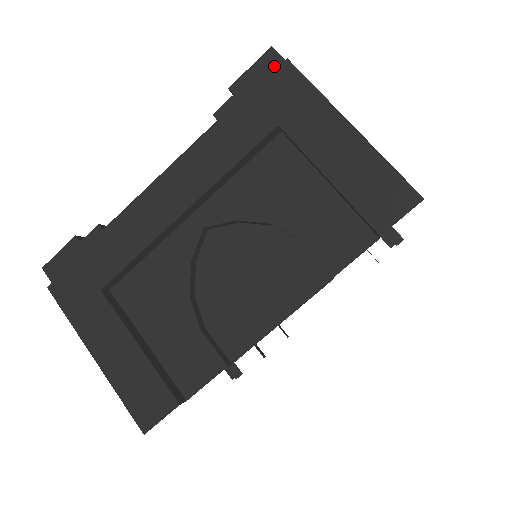
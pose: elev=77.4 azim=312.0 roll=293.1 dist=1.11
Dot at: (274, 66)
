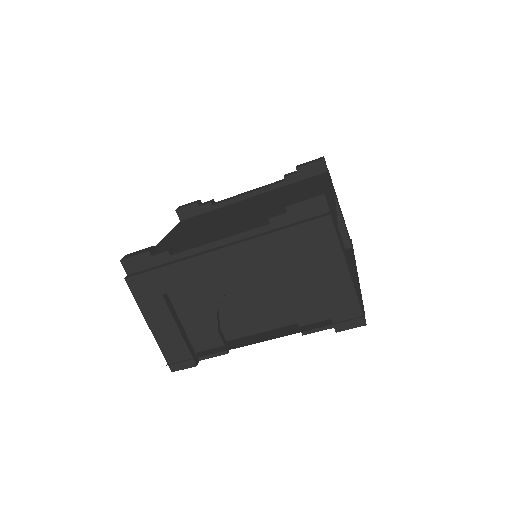
Dot at: (320, 208)
